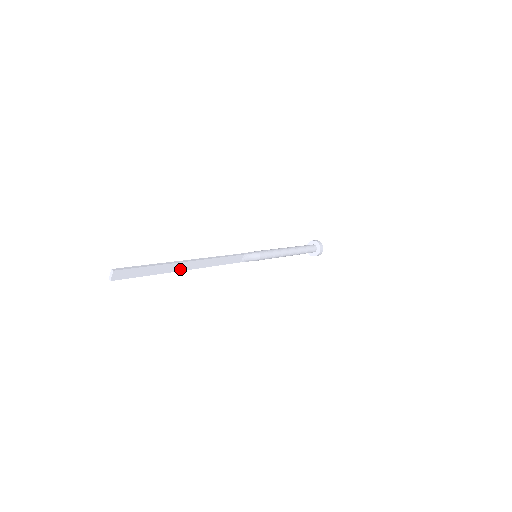
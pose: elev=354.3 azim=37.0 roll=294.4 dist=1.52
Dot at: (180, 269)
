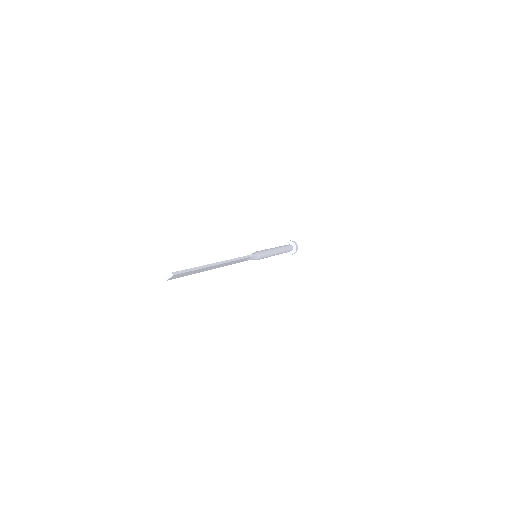
Dot at: (209, 269)
